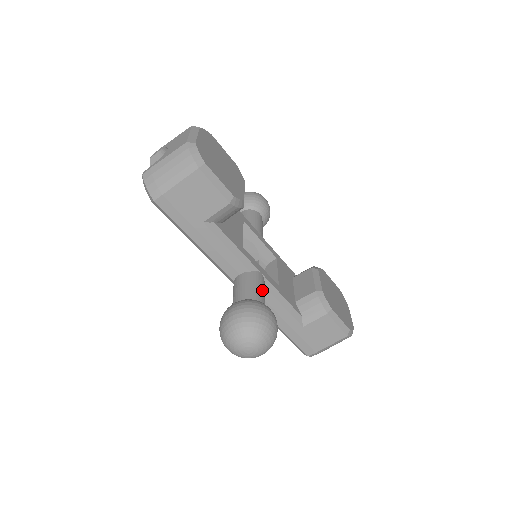
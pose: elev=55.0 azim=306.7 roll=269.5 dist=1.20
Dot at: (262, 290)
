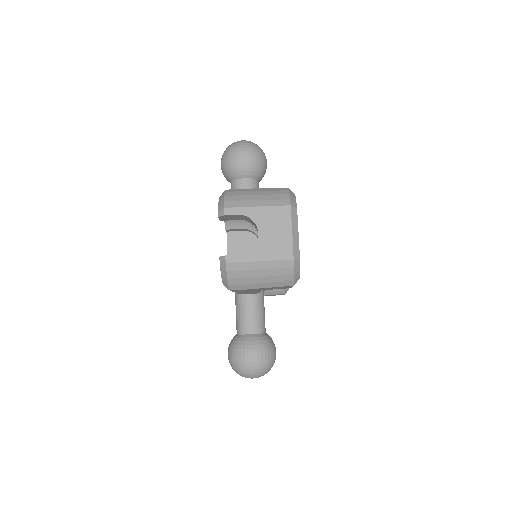
Dot at: occluded
